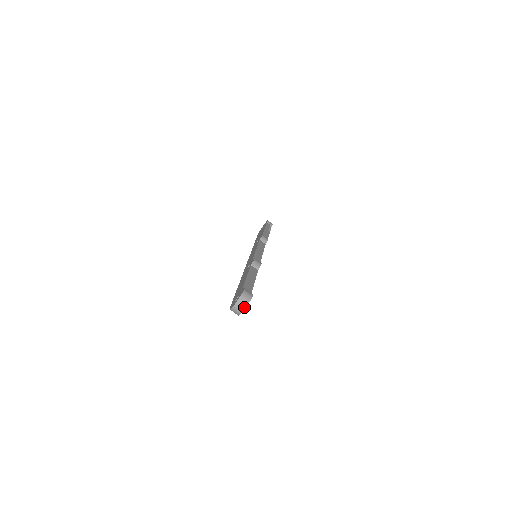
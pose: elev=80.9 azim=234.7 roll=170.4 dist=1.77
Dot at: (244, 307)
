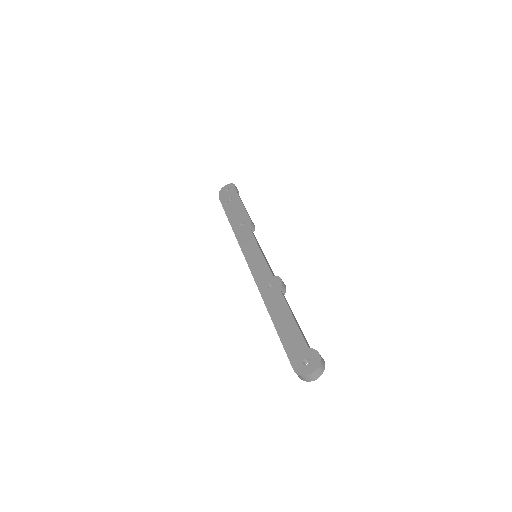
Dot at: (318, 377)
